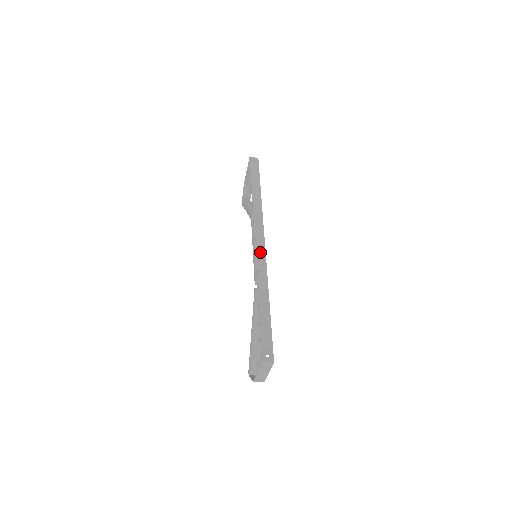
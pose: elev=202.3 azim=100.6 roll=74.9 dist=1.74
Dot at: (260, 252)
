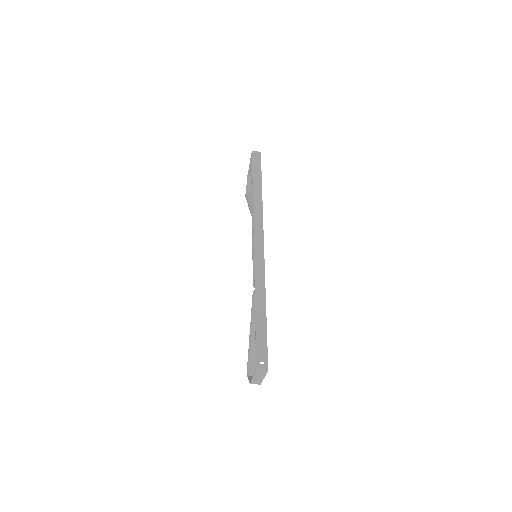
Dot at: (259, 254)
